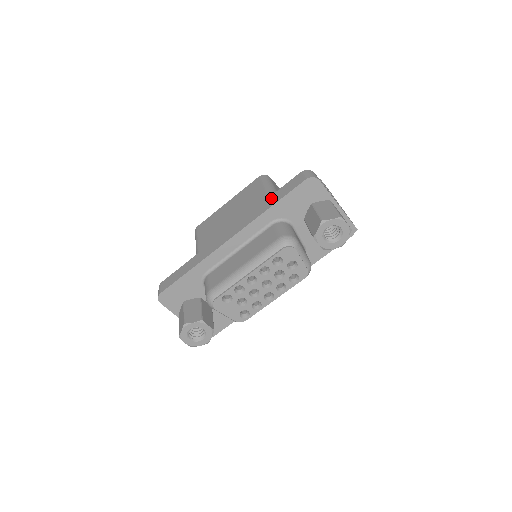
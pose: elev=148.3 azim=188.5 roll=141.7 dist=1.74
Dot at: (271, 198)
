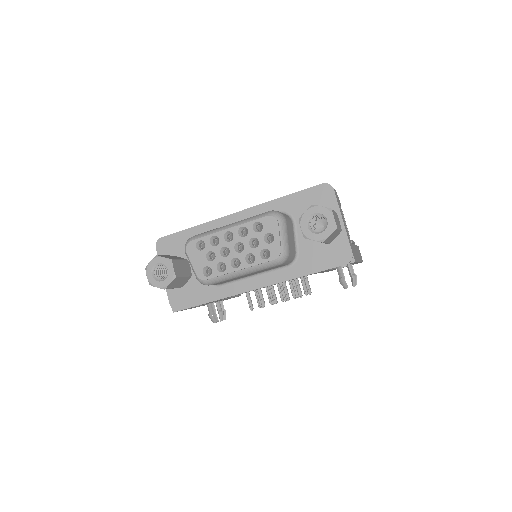
Dot at: occluded
